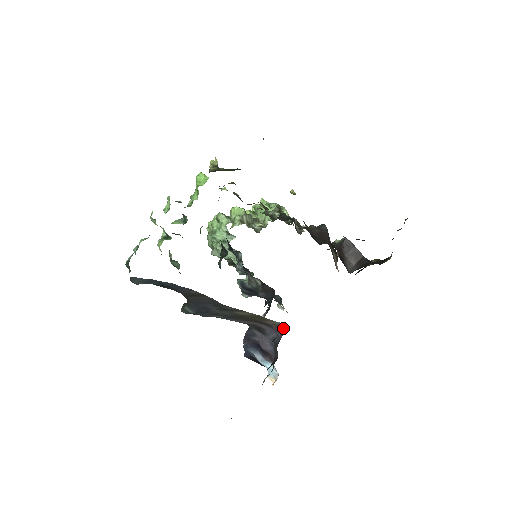
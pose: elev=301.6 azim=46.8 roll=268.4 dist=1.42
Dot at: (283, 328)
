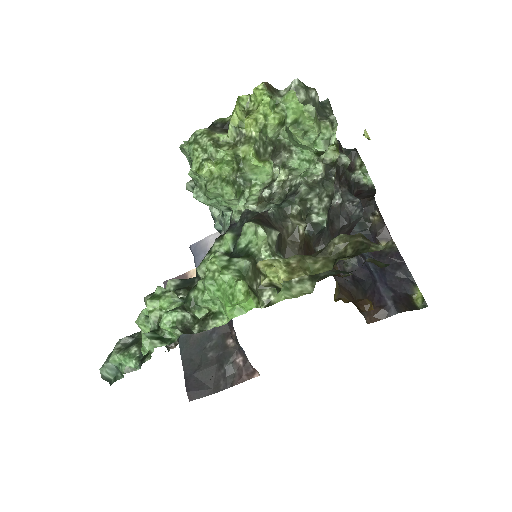
Dot at: (254, 369)
